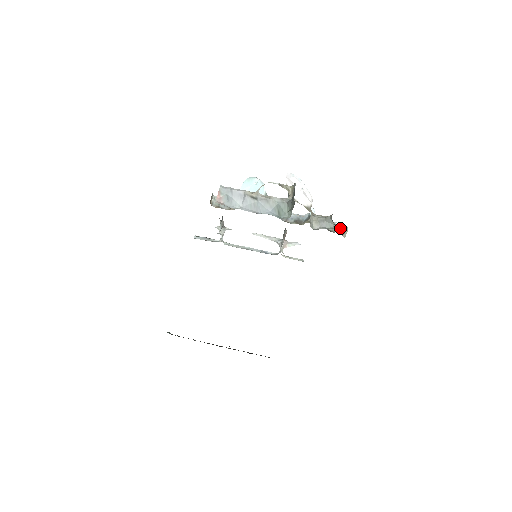
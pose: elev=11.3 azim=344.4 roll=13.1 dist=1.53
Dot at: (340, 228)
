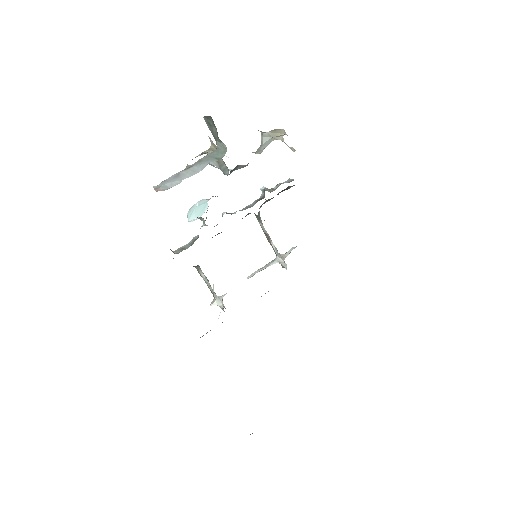
Dot at: (279, 139)
